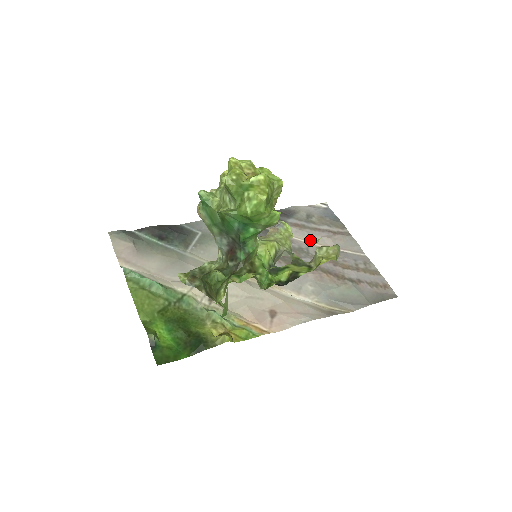
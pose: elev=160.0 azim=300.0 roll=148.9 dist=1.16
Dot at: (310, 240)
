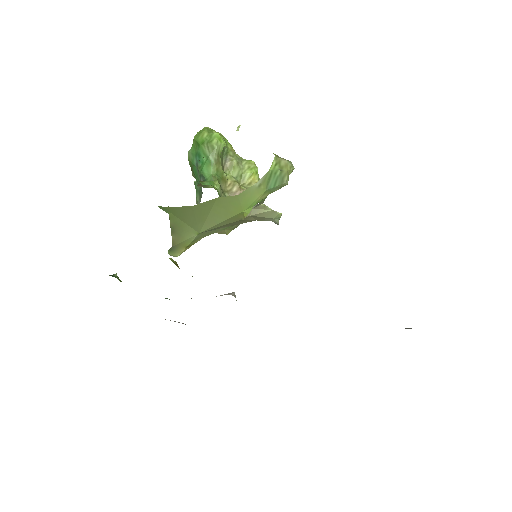
Dot at: occluded
